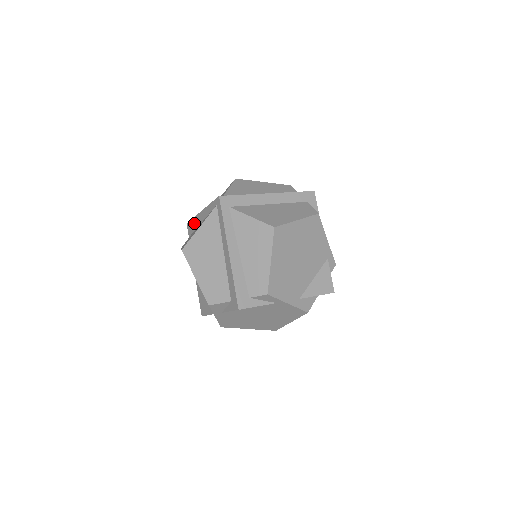
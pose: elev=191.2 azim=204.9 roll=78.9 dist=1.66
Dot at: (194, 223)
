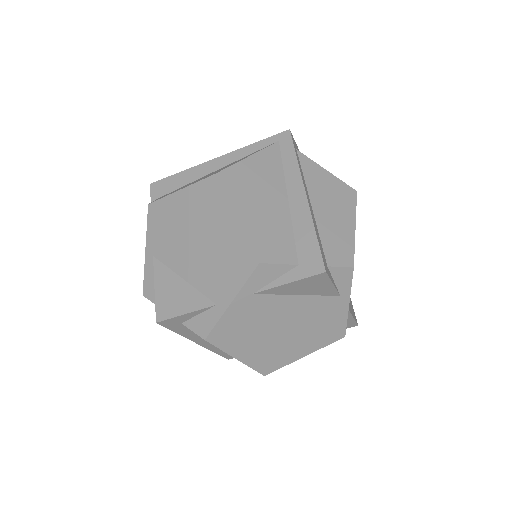
Dot at: (183, 177)
